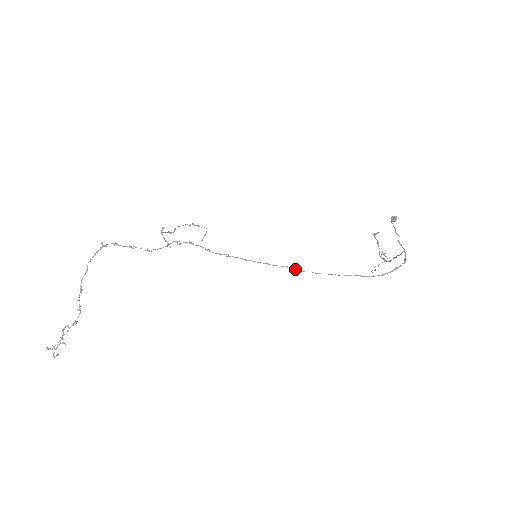
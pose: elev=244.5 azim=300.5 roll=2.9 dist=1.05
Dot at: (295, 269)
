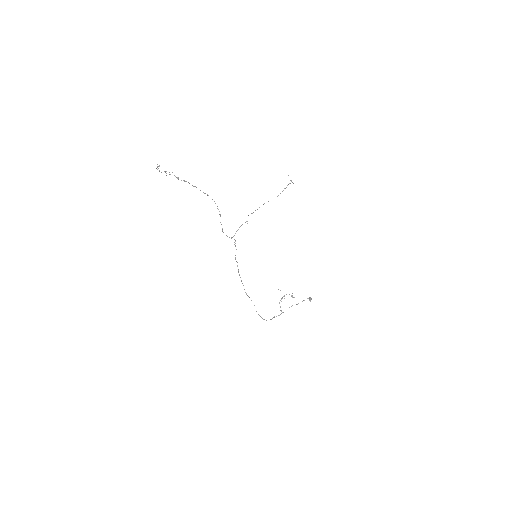
Dot at: (244, 289)
